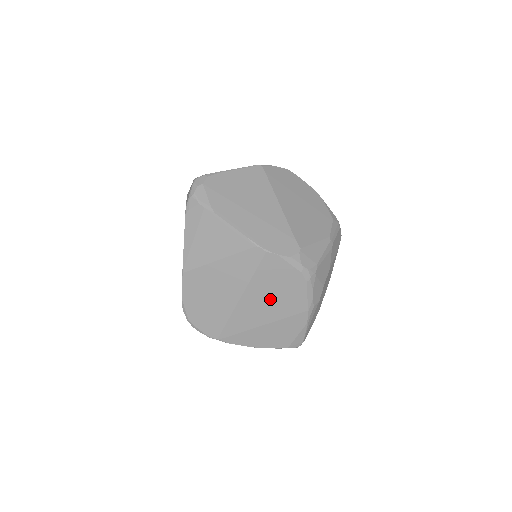
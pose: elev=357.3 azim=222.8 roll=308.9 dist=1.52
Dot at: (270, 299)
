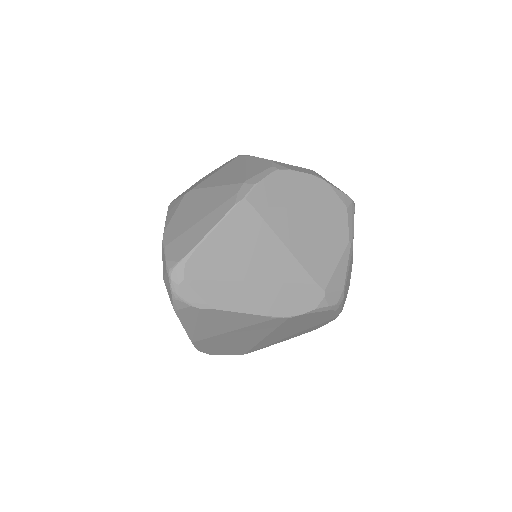
Dot at: (296, 328)
